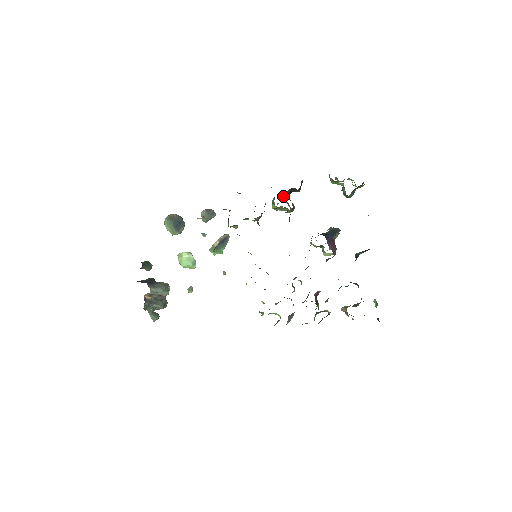
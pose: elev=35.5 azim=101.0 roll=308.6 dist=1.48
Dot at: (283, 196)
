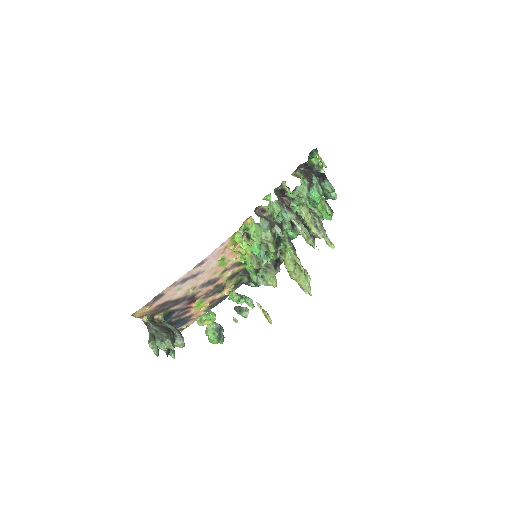
Dot at: occluded
